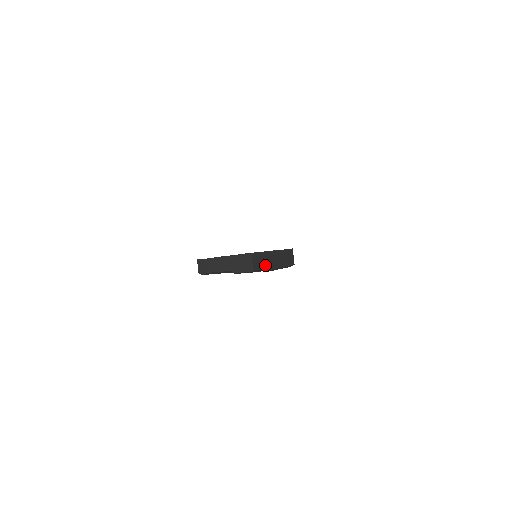
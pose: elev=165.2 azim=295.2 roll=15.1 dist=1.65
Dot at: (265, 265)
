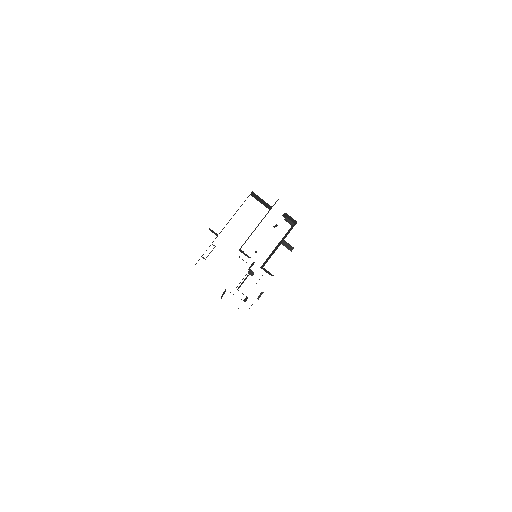
Dot at: occluded
